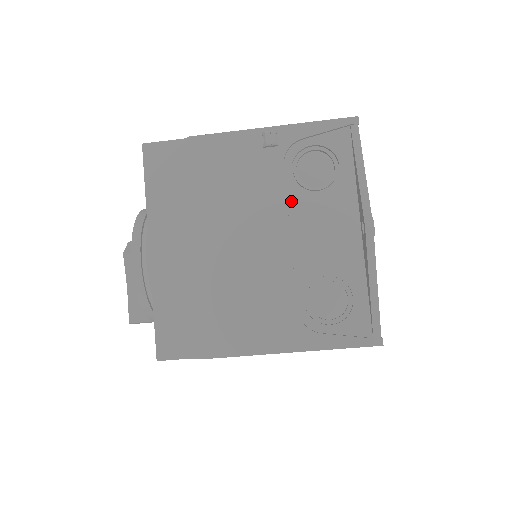
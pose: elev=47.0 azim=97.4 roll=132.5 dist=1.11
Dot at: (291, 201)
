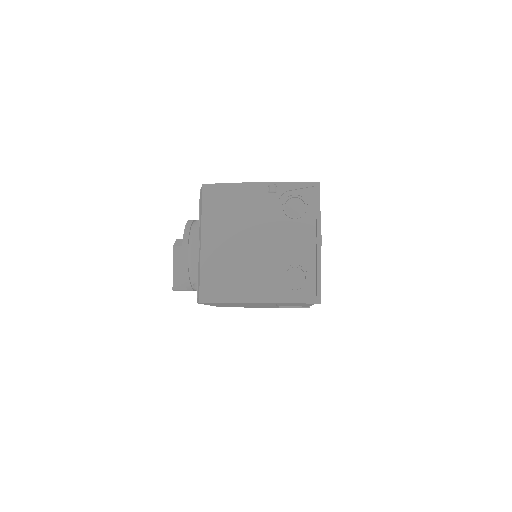
Dot at: (280, 223)
